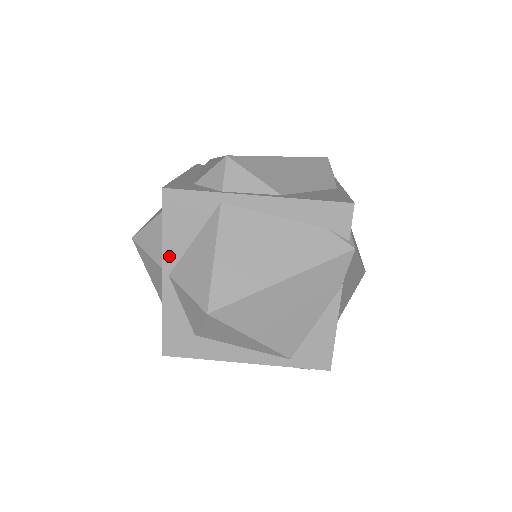
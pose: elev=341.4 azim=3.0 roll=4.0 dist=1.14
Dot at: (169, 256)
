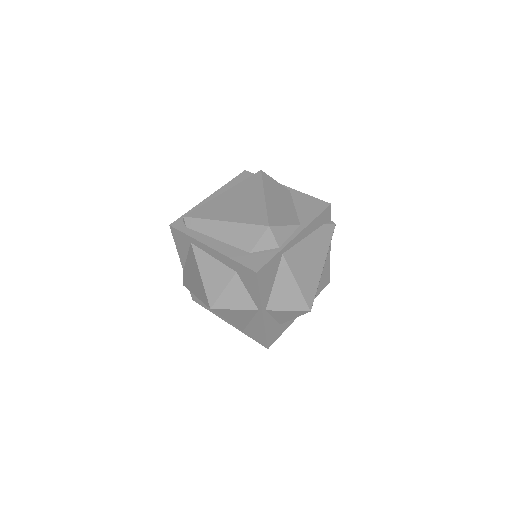
Dot at: (264, 301)
